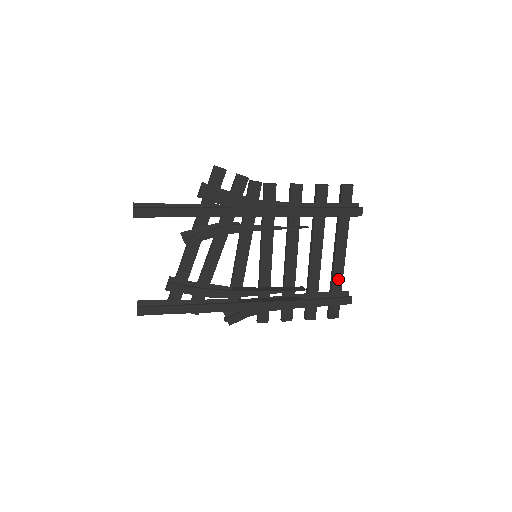
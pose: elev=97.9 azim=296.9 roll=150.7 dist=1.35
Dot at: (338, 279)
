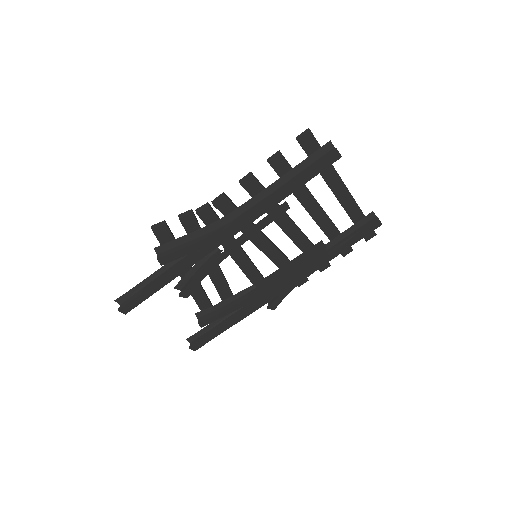
Dot at: (354, 211)
